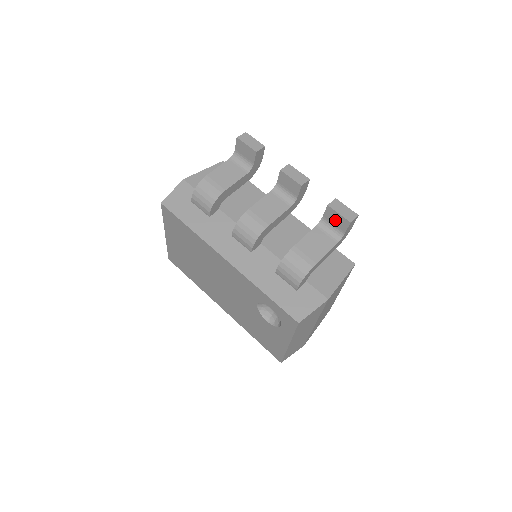
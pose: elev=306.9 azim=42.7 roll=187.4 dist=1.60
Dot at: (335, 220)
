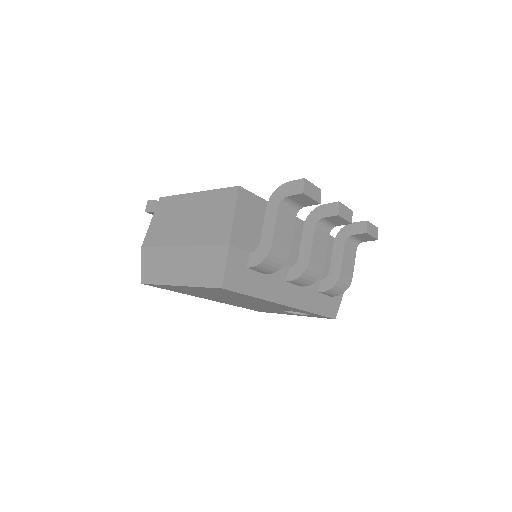
Dot at: (364, 238)
